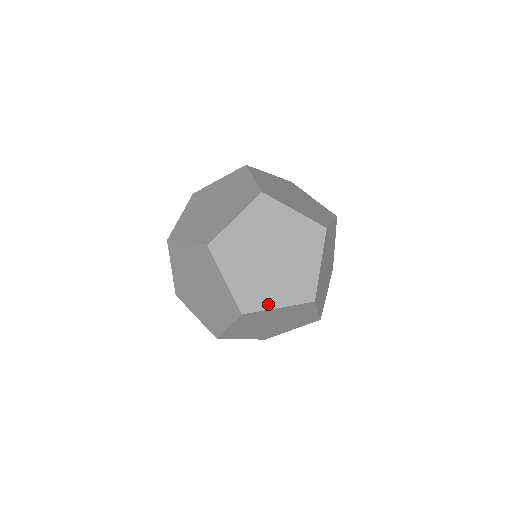
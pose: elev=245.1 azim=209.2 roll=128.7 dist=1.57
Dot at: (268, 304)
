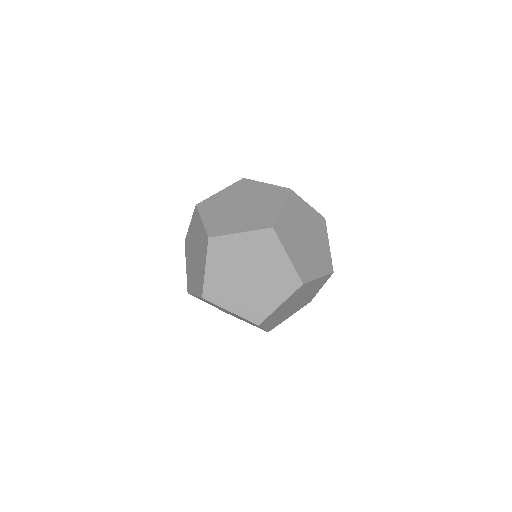
Dot at: (232, 231)
